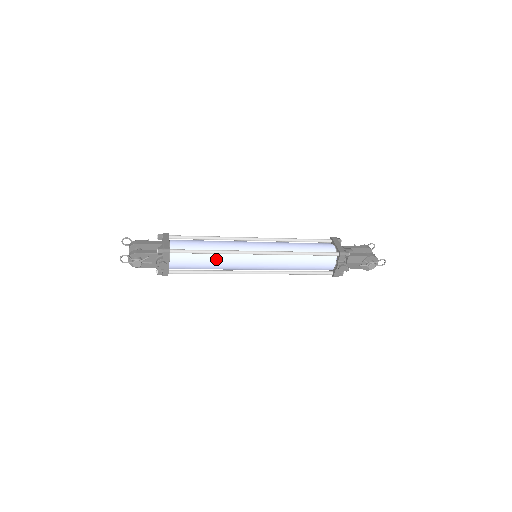
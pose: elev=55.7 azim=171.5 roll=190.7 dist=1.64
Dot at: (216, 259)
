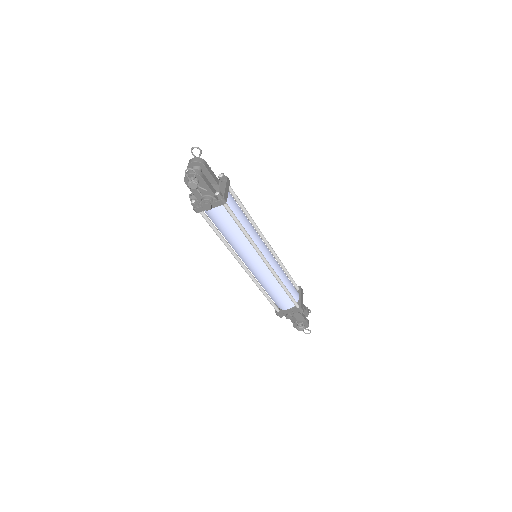
Dot at: (239, 237)
